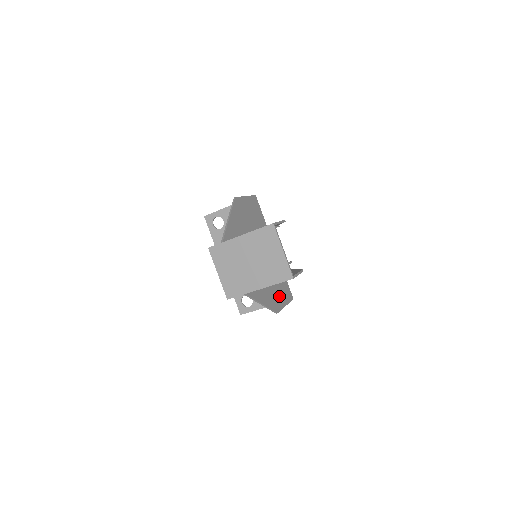
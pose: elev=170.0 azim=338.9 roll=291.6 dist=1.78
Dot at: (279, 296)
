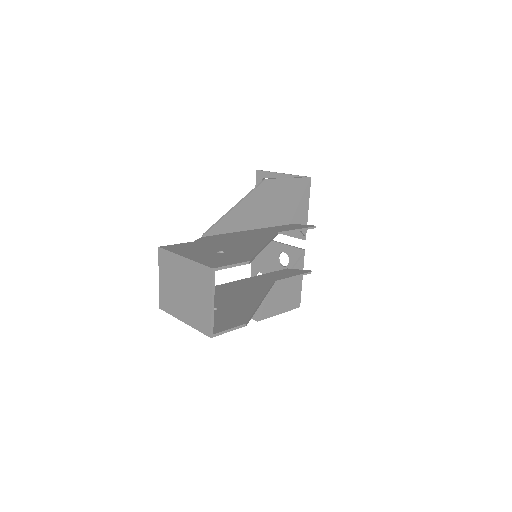
Dot at: (274, 302)
